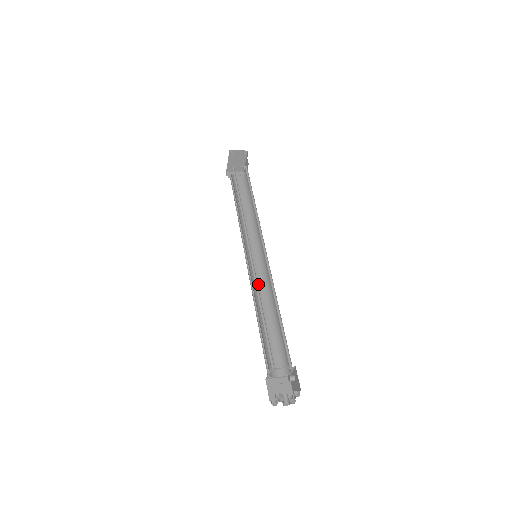
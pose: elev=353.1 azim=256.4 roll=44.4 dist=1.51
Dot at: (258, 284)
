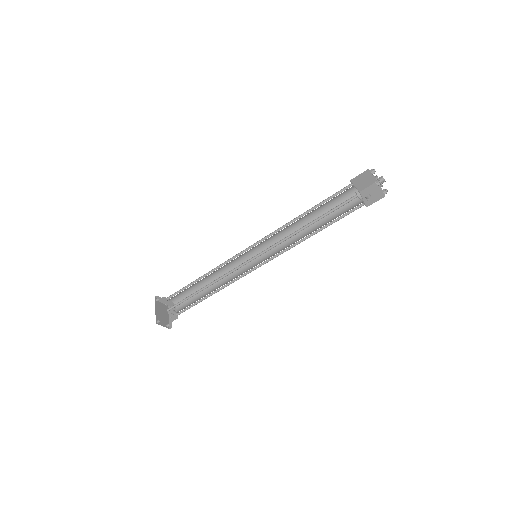
Dot at: occluded
